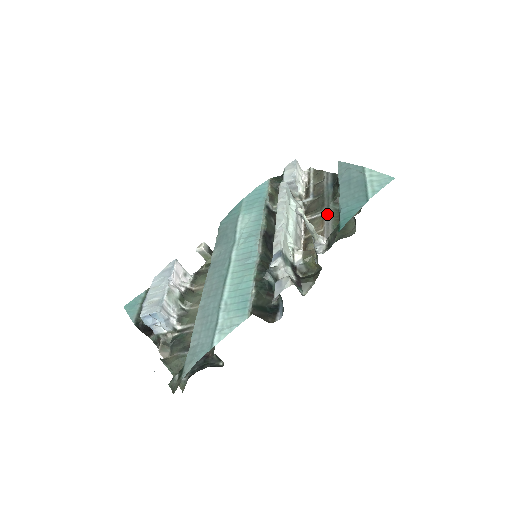
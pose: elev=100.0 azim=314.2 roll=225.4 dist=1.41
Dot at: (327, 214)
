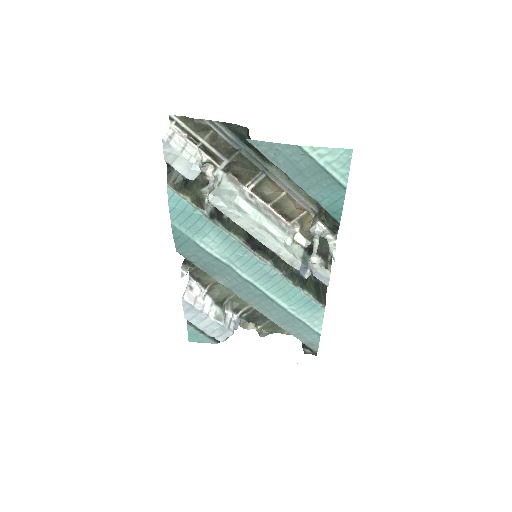
Dot at: (275, 179)
